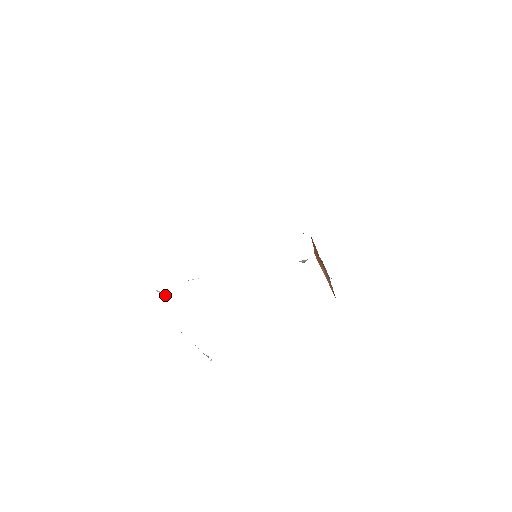
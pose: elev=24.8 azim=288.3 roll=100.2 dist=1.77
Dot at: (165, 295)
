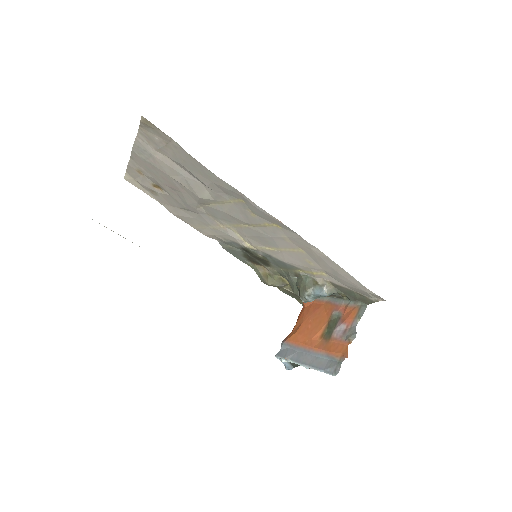
Dot at: (158, 137)
